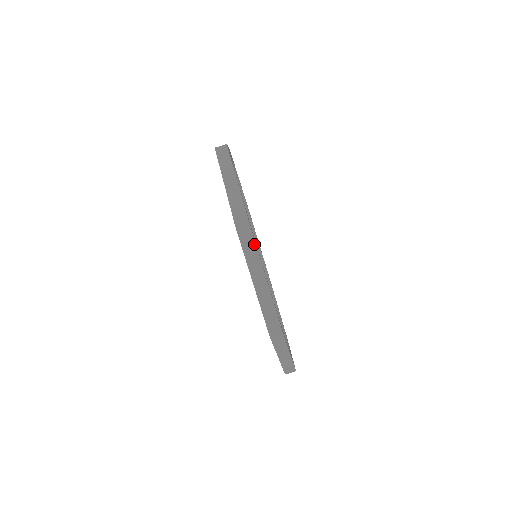
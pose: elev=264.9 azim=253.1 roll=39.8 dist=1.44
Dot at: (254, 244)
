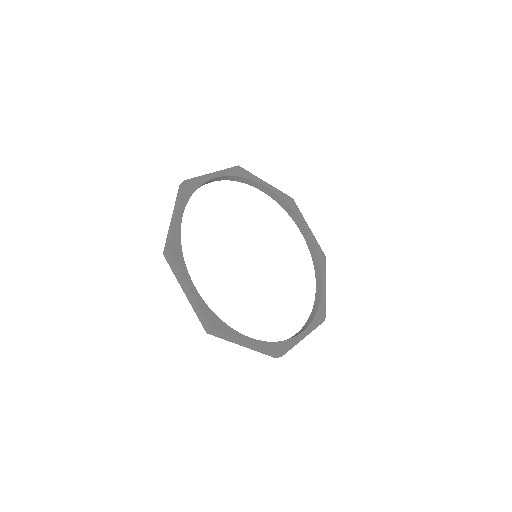
Dot at: (175, 265)
